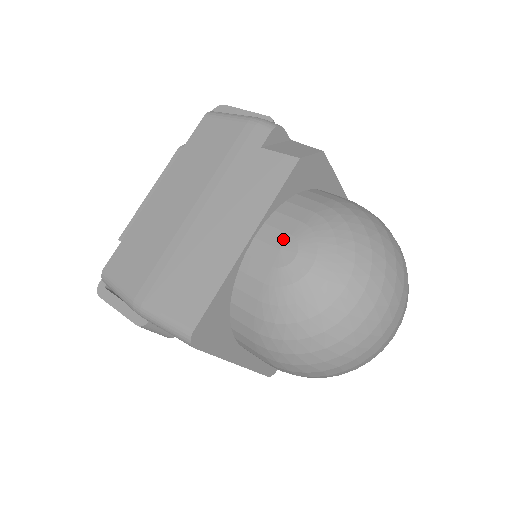
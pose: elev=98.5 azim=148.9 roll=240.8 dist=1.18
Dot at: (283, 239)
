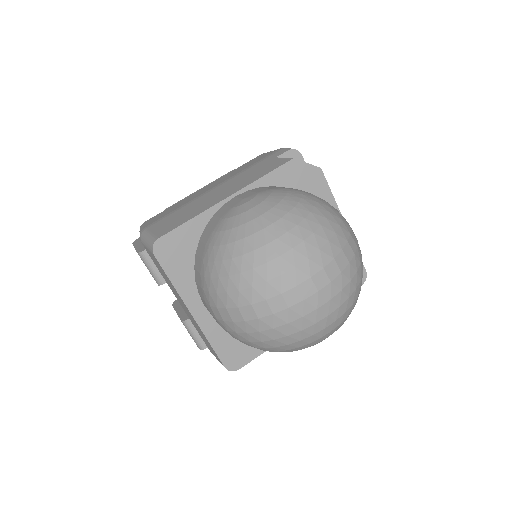
Dot at: (250, 195)
